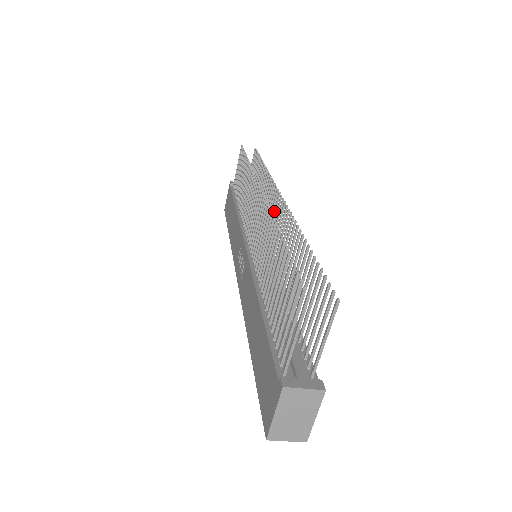
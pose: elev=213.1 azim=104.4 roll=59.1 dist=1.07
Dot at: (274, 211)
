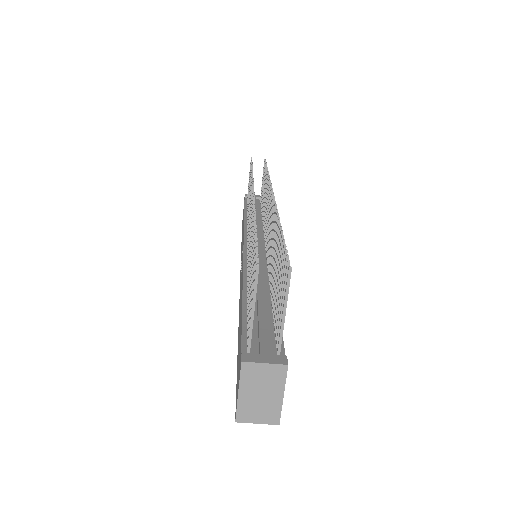
Dot at: (269, 209)
